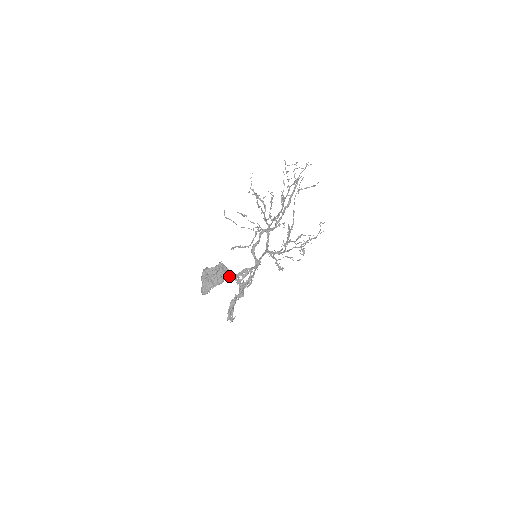
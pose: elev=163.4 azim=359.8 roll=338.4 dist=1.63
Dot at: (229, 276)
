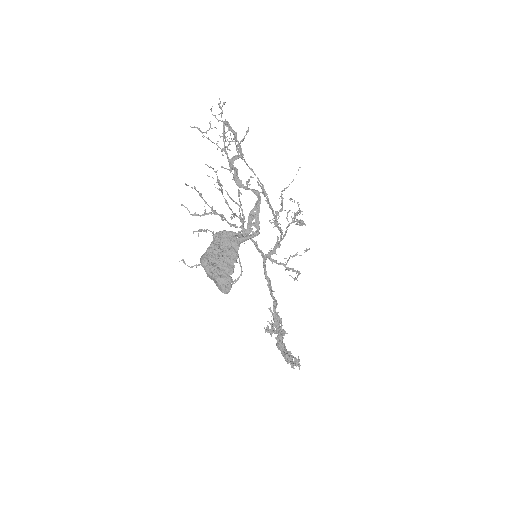
Dot at: (238, 238)
